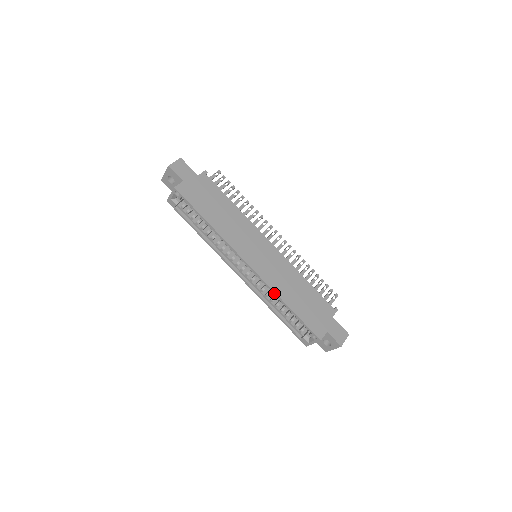
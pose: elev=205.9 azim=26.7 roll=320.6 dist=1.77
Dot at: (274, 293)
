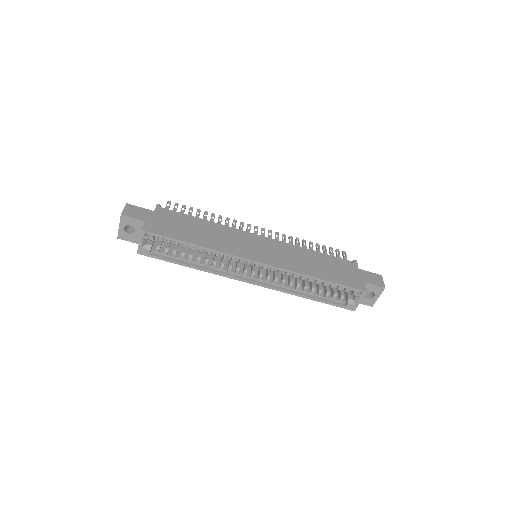
Dot at: (299, 275)
